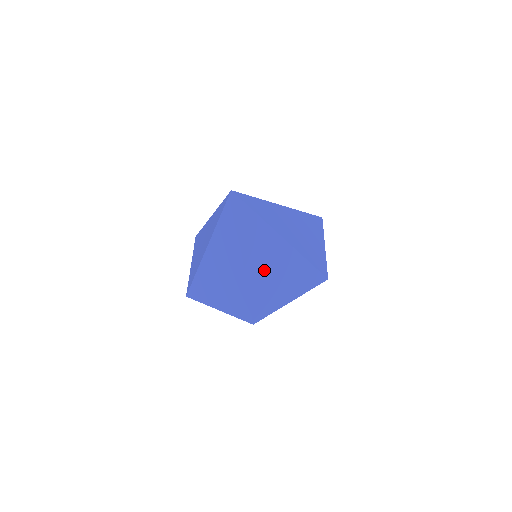
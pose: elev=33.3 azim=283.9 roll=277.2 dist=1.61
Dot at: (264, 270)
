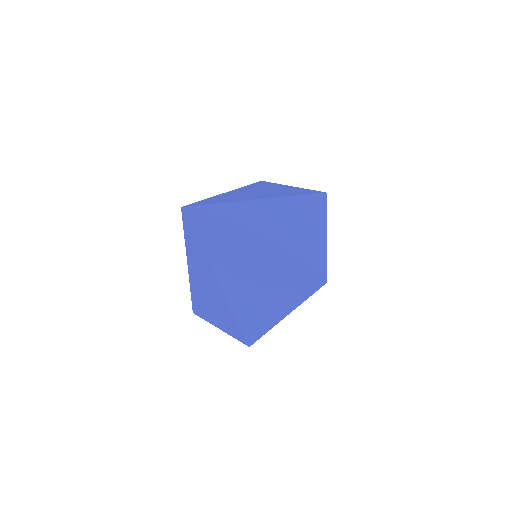
Dot at: (245, 287)
